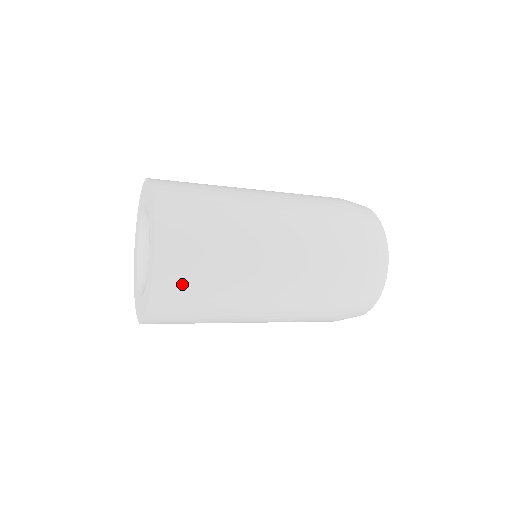
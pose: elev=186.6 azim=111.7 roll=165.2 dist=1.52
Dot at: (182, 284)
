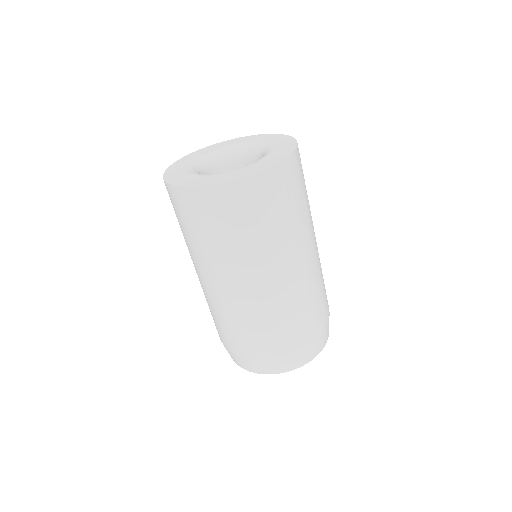
Dot at: occluded
